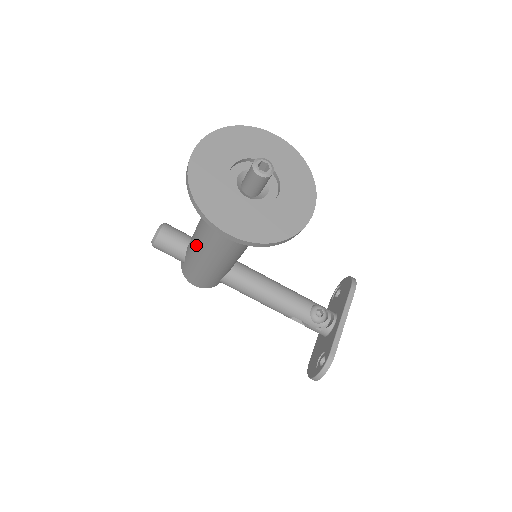
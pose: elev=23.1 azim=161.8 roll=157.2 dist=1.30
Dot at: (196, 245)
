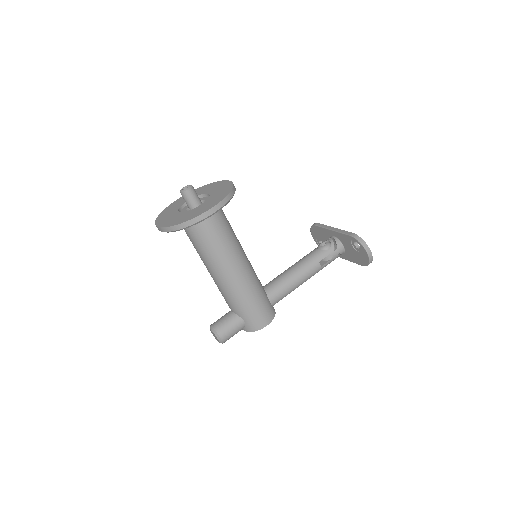
Dot at: (228, 286)
